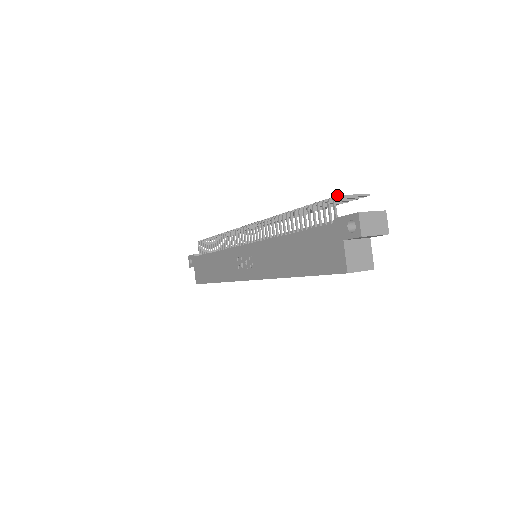
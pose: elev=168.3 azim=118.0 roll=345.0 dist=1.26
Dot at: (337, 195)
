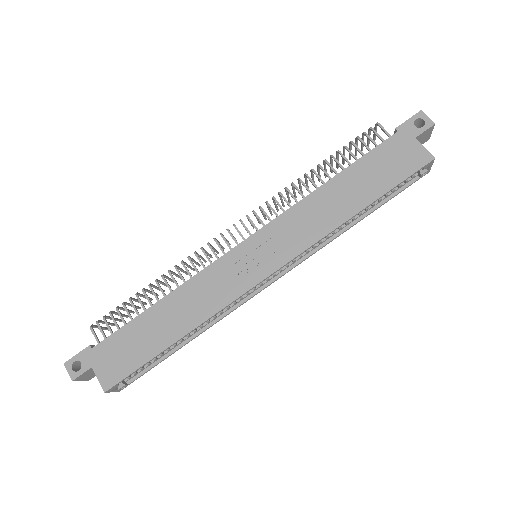
Dot at: (376, 123)
